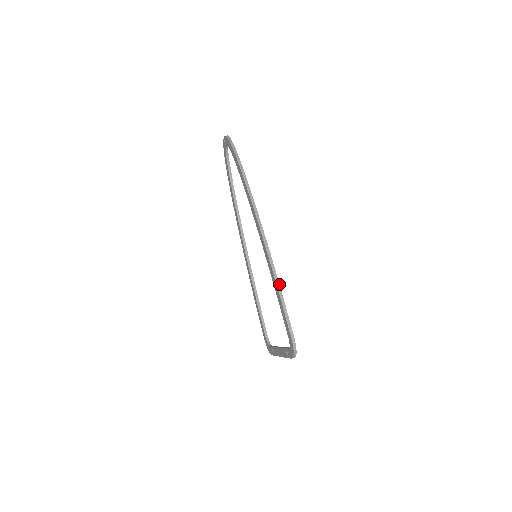
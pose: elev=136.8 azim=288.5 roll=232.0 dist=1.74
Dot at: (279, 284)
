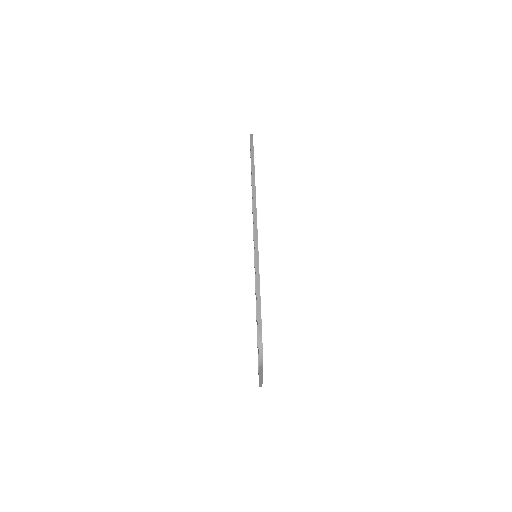
Dot at: occluded
